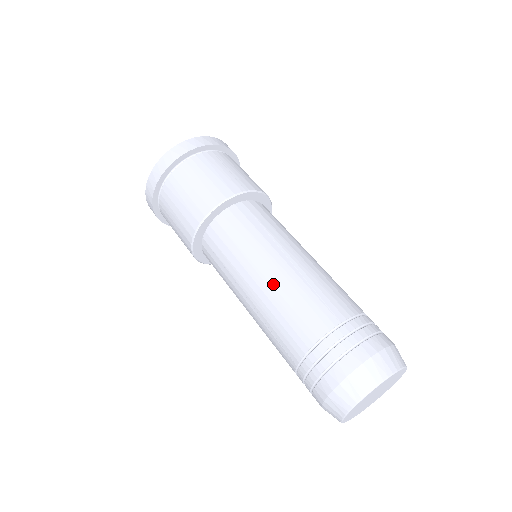
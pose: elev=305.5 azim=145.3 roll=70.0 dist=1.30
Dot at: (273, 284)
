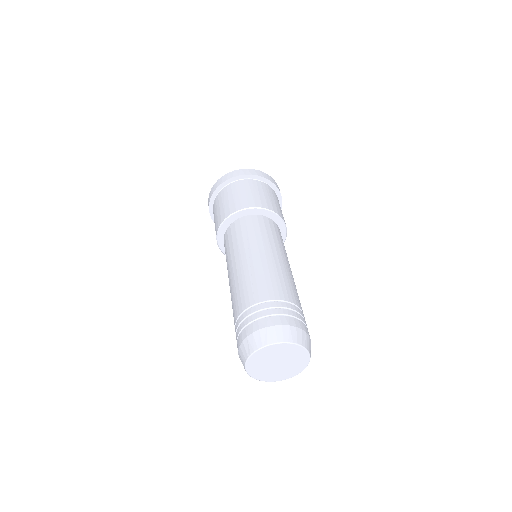
Dot at: (276, 262)
